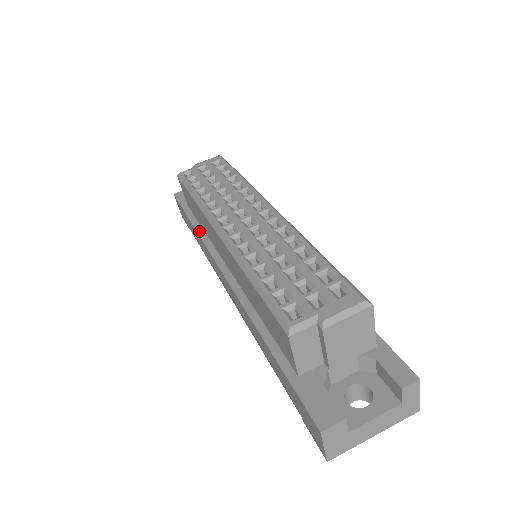
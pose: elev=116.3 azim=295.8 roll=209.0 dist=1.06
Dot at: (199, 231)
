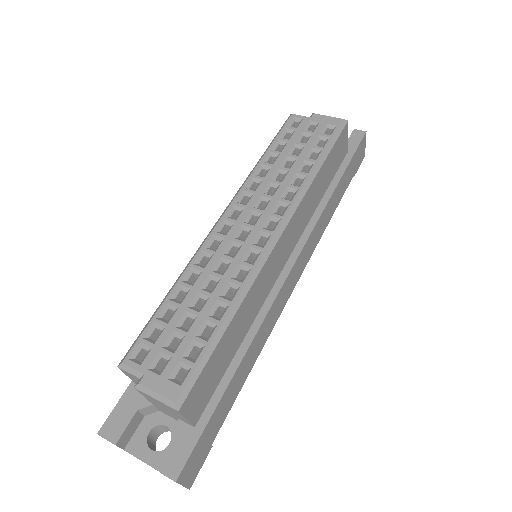
Dot at: occluded
